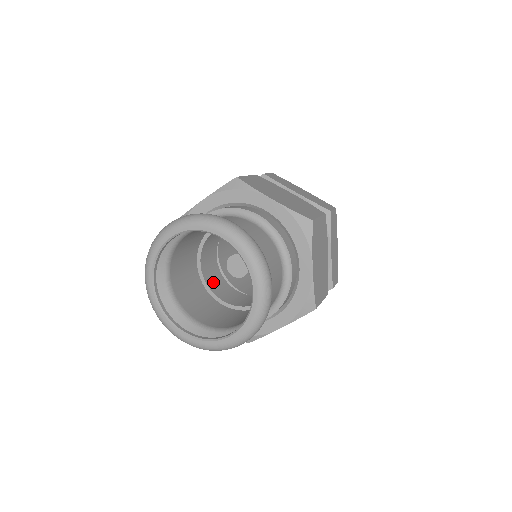
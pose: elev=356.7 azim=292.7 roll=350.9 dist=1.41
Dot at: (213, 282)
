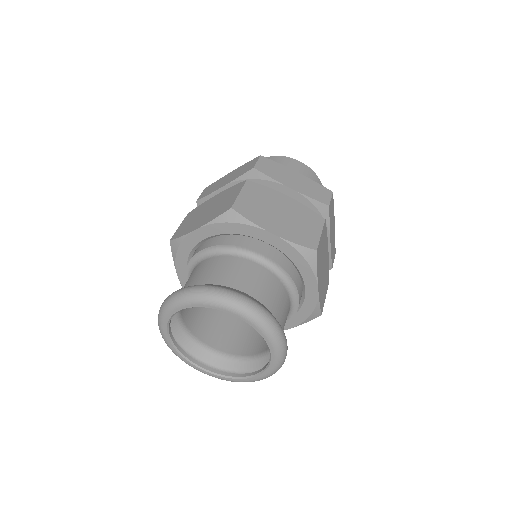
Dot at: occluded
